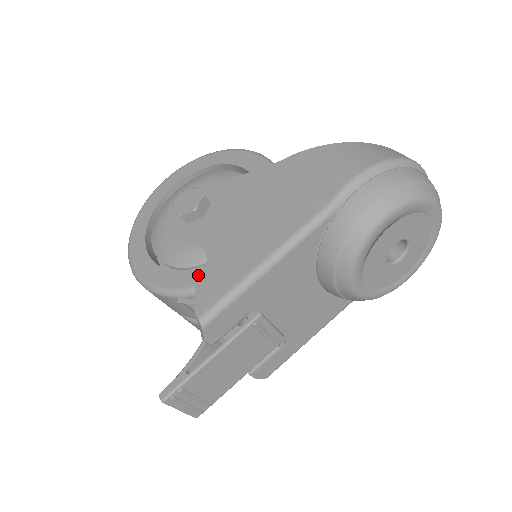
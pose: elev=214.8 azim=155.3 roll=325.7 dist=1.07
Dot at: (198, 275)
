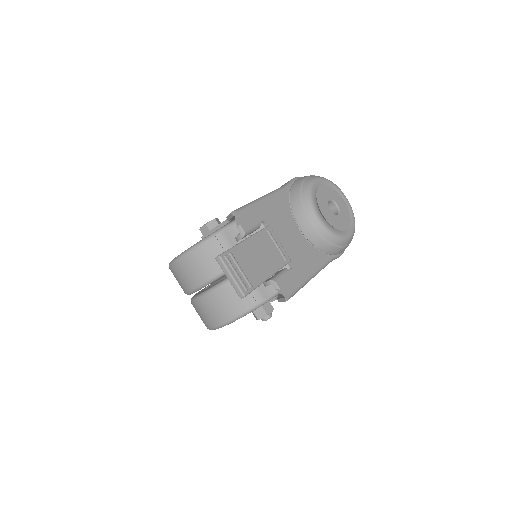
Dot at: occluded
